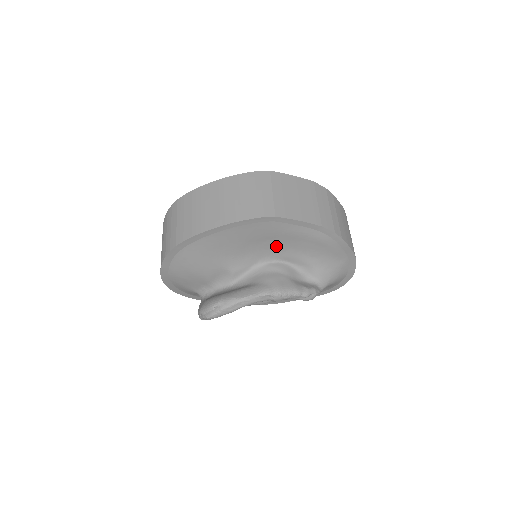
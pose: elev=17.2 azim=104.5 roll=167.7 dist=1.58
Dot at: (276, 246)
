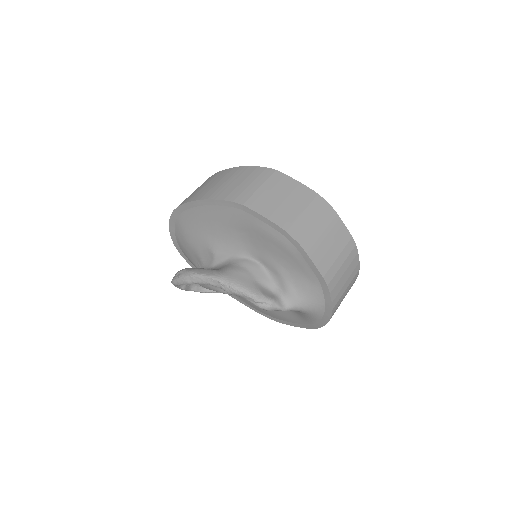
Dot at: (252, 242)
